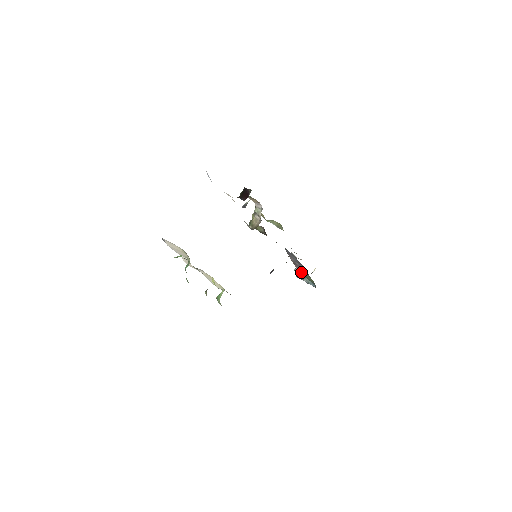
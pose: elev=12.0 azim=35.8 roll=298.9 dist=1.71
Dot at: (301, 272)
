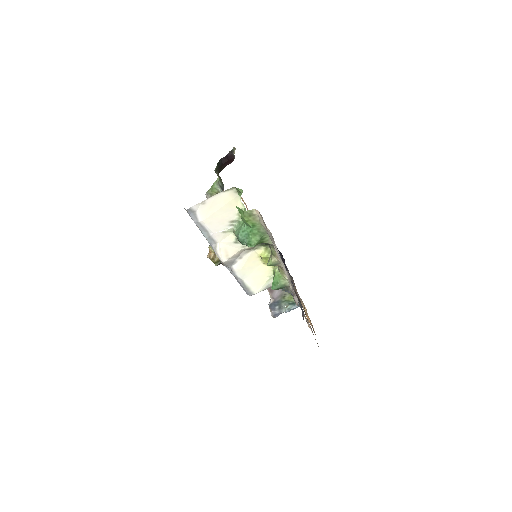
Dot at: (278, 298)
